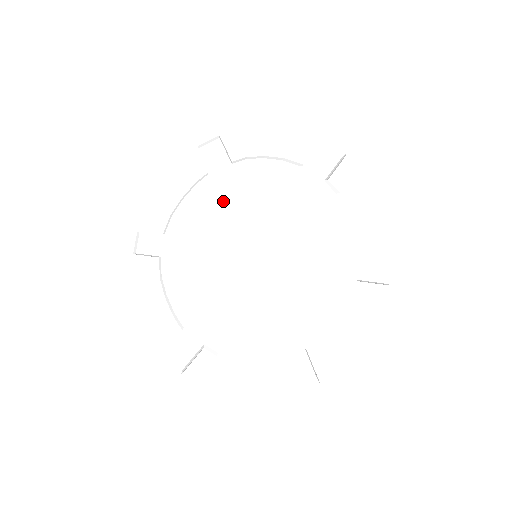
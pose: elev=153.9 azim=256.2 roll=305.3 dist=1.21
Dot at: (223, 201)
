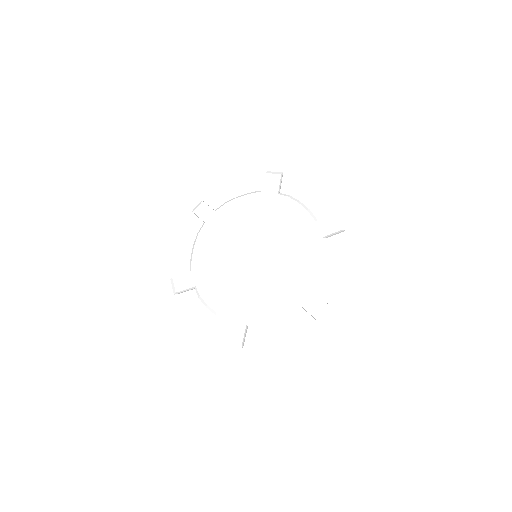
Dot at: (259, 213)
